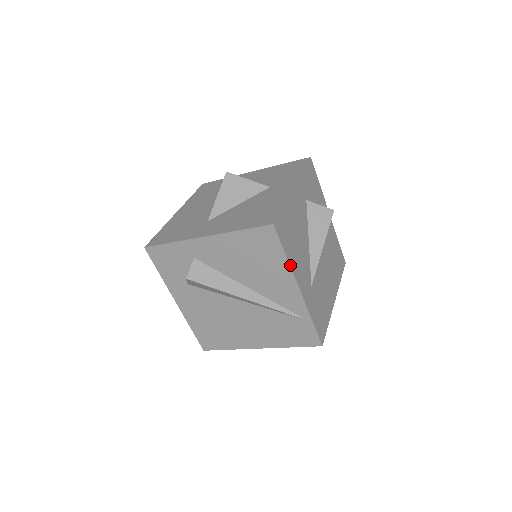
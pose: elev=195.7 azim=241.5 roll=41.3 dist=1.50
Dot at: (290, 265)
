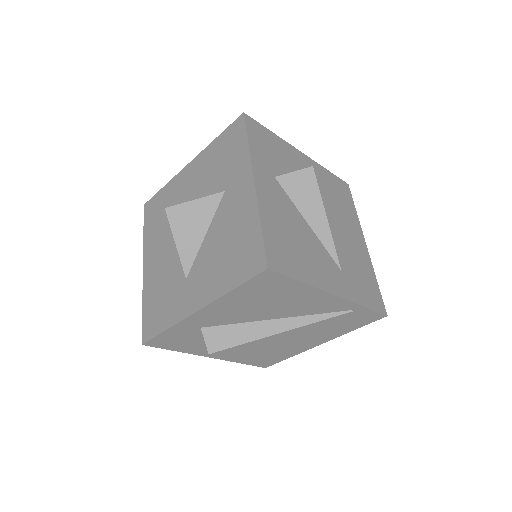
Dot at: (311, 285)
